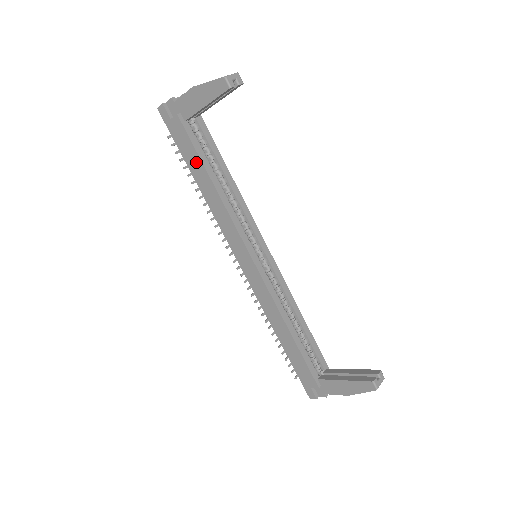
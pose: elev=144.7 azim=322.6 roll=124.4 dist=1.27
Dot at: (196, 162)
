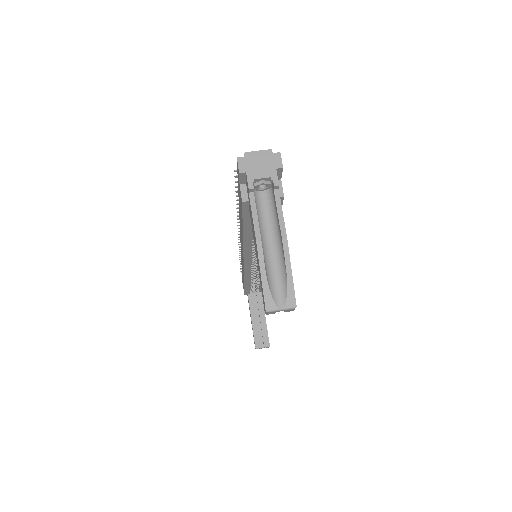
Dot at: (241, 217)
